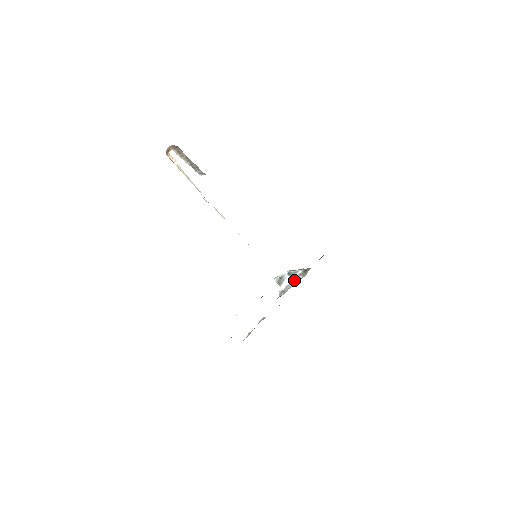
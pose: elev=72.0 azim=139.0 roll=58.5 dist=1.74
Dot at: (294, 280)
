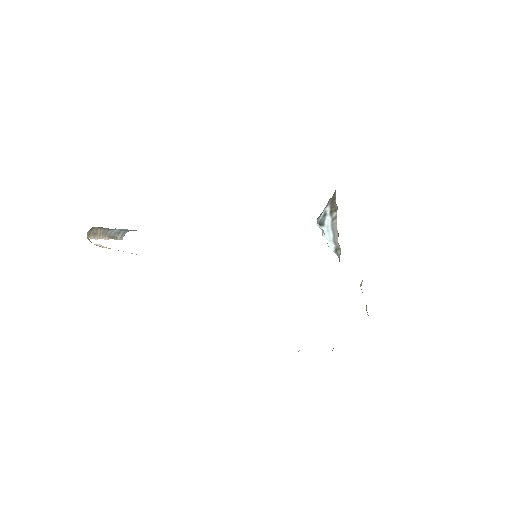
Dot at: (332, 226)
